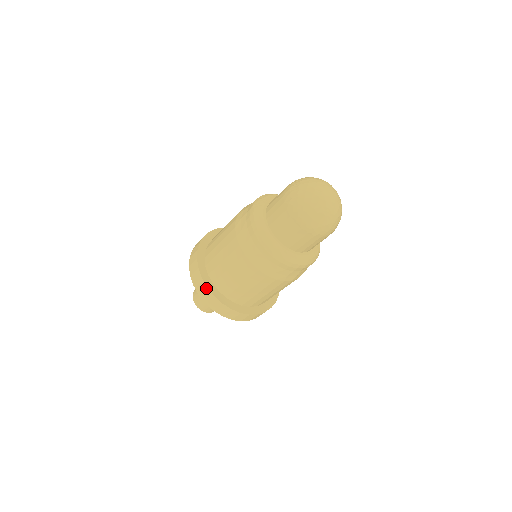
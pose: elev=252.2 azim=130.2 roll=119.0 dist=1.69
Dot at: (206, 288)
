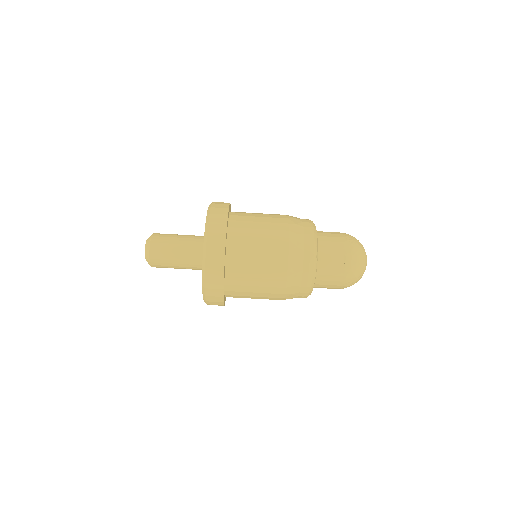
Dot at: (224, 233)
